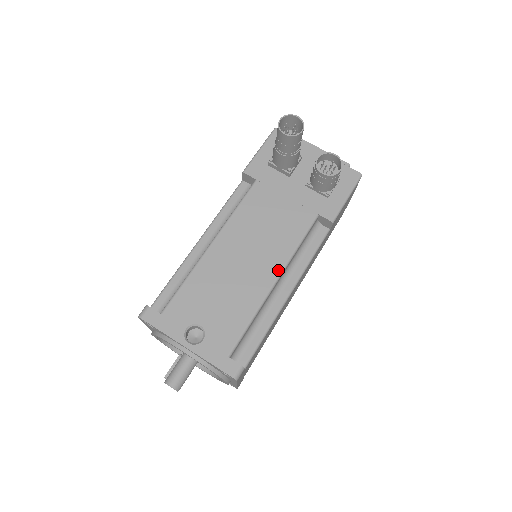
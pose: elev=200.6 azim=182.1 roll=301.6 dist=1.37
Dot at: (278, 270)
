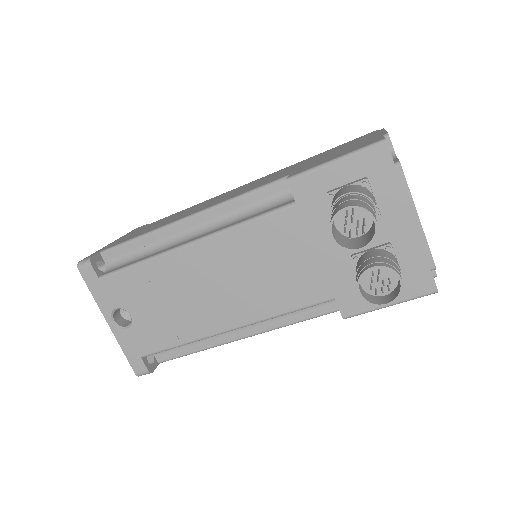
Dot at: (241, 322)
